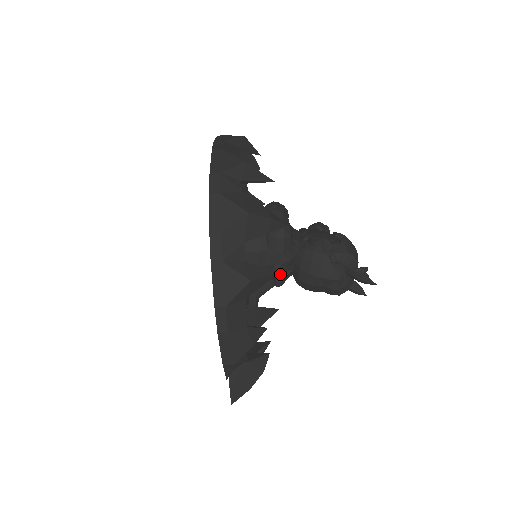
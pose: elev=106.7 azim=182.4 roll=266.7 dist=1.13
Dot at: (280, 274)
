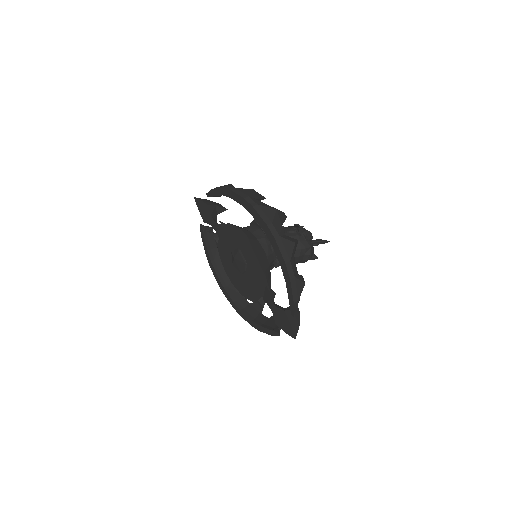
Dot at: occluded
